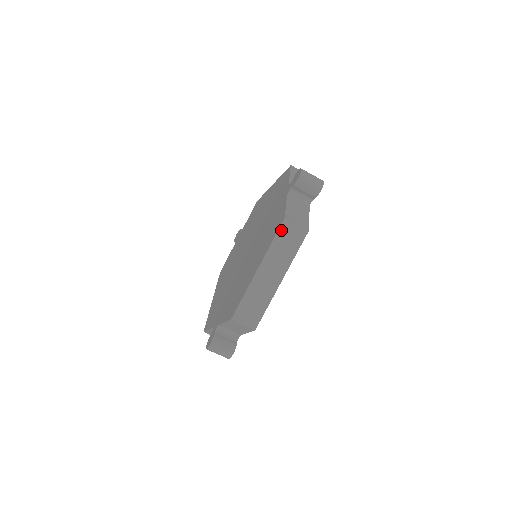
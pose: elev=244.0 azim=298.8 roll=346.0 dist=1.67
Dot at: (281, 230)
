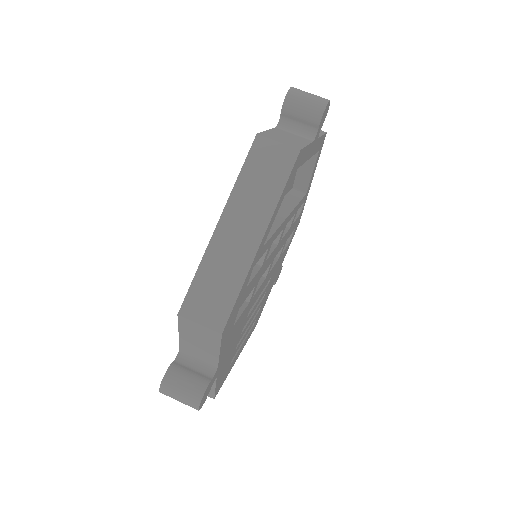
Dot at: (253, 153)
